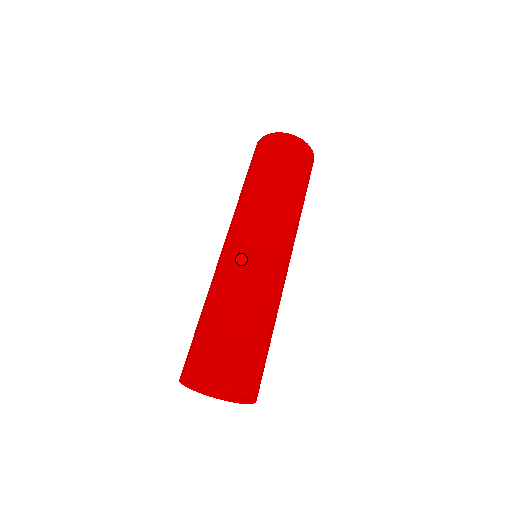
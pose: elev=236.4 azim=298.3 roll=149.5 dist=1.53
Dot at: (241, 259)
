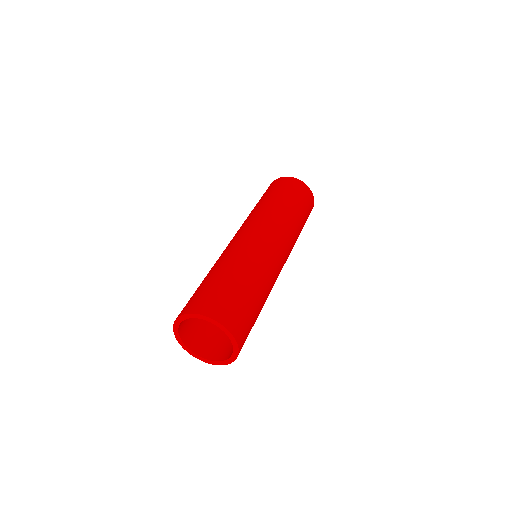
Dot at: (261, 250)
